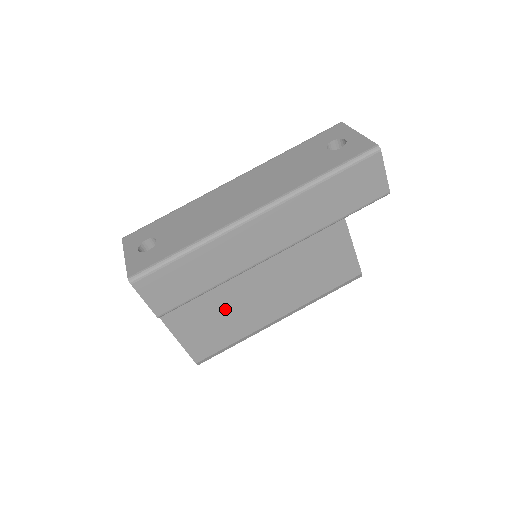
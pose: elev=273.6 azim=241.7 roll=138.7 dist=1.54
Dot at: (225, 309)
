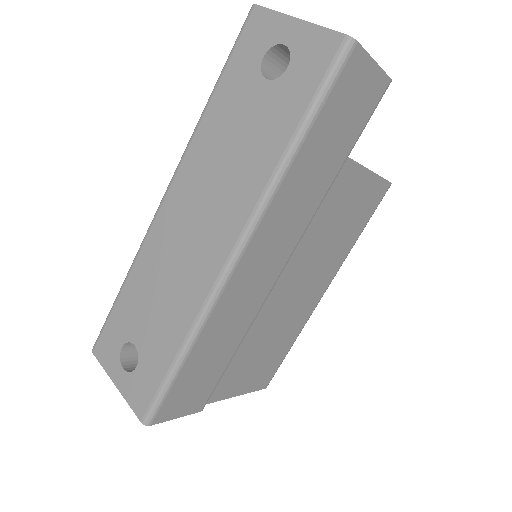
Dot at: (264, 340)
